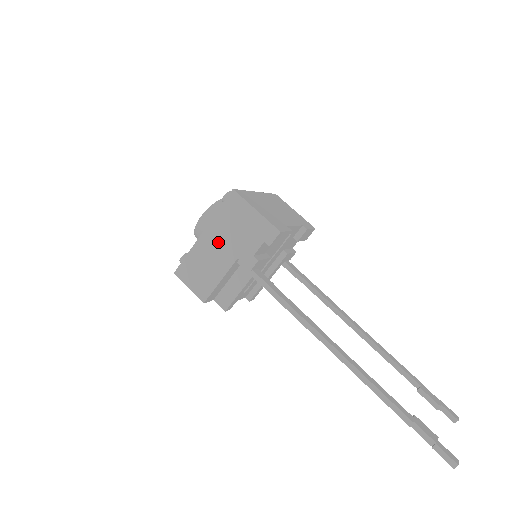
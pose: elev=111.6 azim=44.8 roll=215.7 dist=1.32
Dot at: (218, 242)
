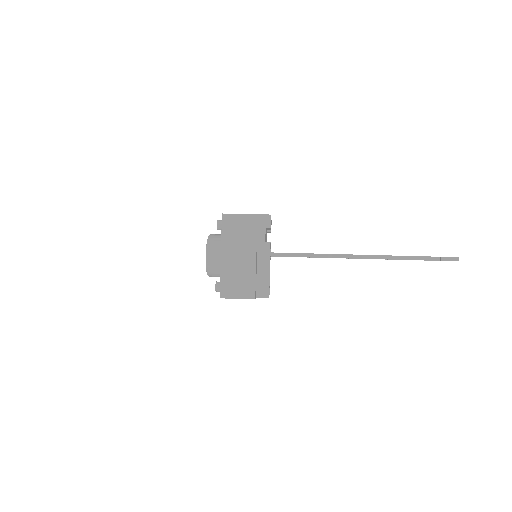
Dot at: (236, 253)
